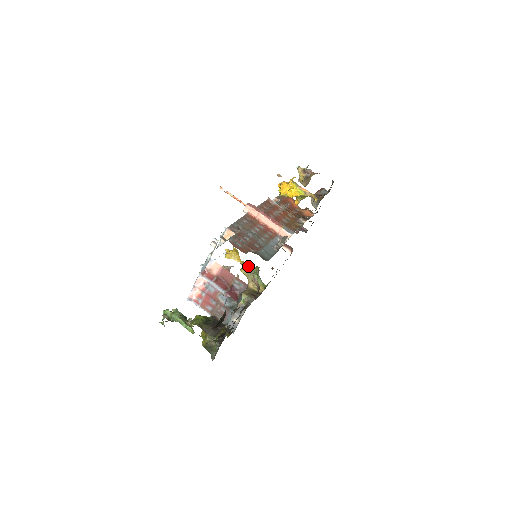
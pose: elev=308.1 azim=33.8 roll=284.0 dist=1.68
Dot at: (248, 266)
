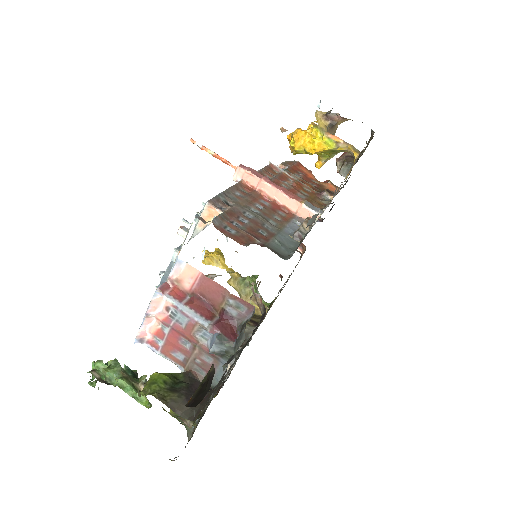
Dot at: (239, 275)
